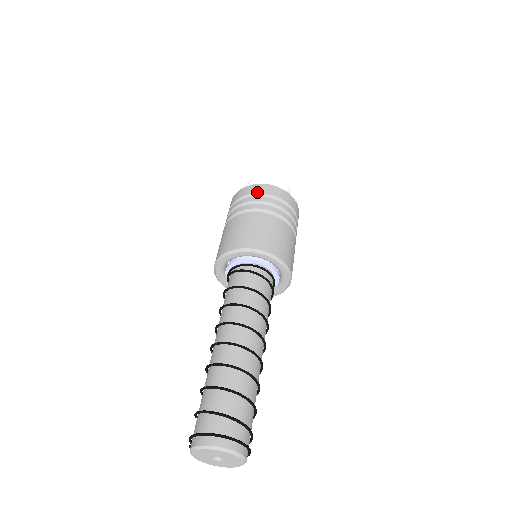
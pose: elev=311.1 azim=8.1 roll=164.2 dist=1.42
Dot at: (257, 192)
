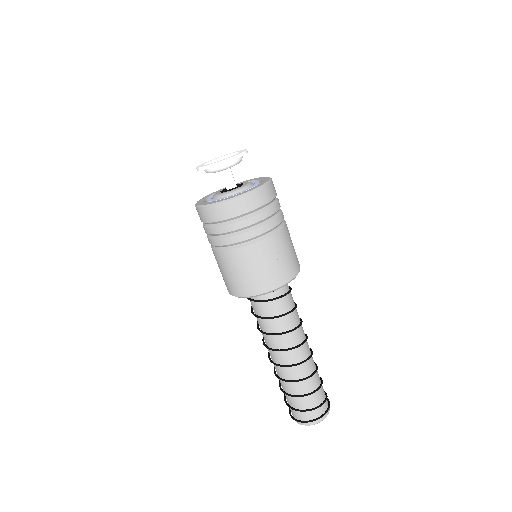
Dot at: (221, 219)
